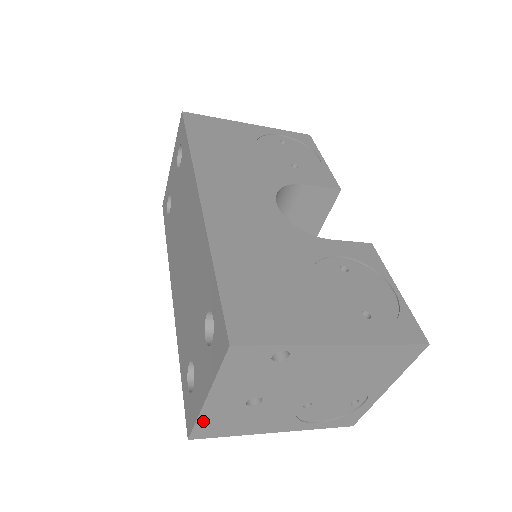
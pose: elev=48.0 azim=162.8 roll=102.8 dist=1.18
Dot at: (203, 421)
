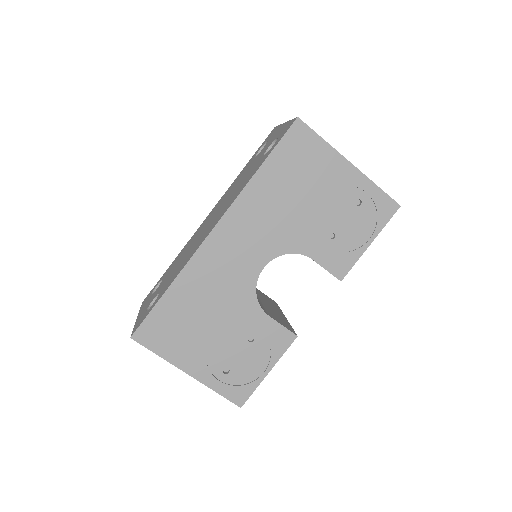
Dot at: occluded
